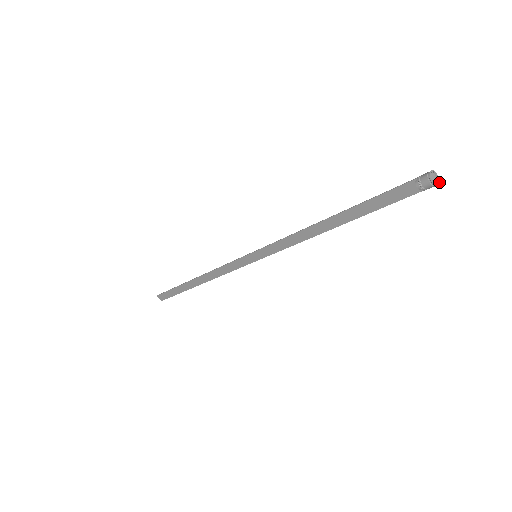
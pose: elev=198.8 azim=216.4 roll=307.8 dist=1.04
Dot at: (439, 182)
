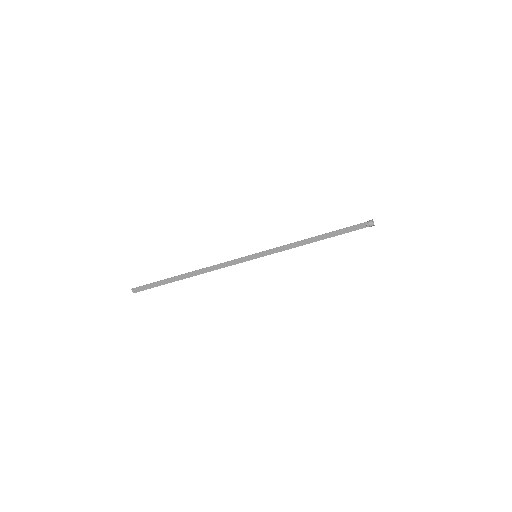
Dot at: occluded
